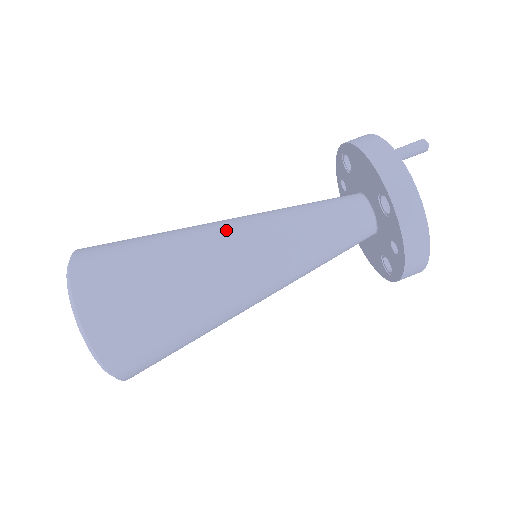
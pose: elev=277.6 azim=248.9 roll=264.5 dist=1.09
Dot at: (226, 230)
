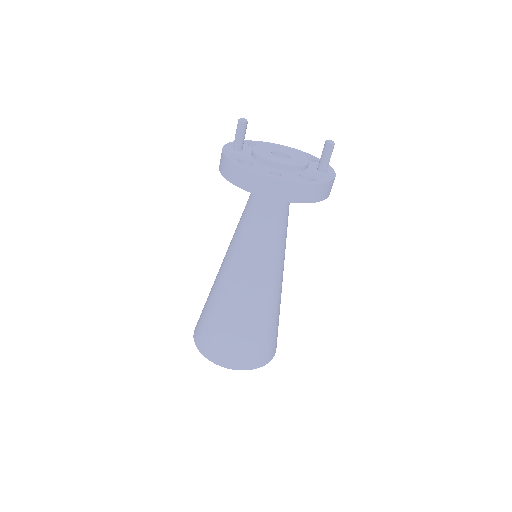
Dot at: (223, 260)
